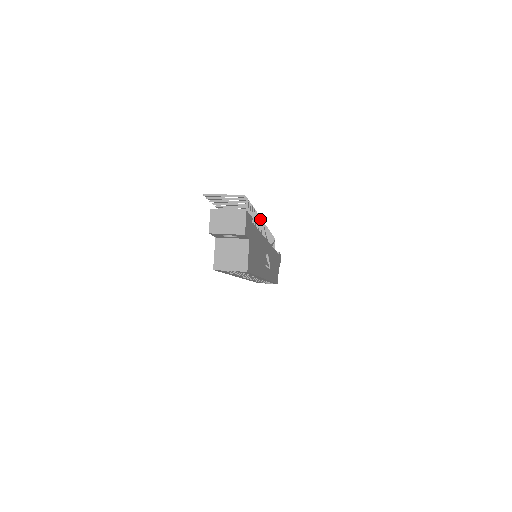
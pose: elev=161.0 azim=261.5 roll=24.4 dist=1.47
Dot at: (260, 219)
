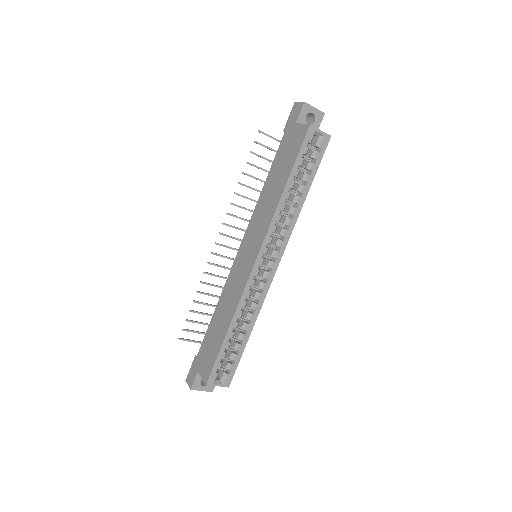
Dot at: occluded
